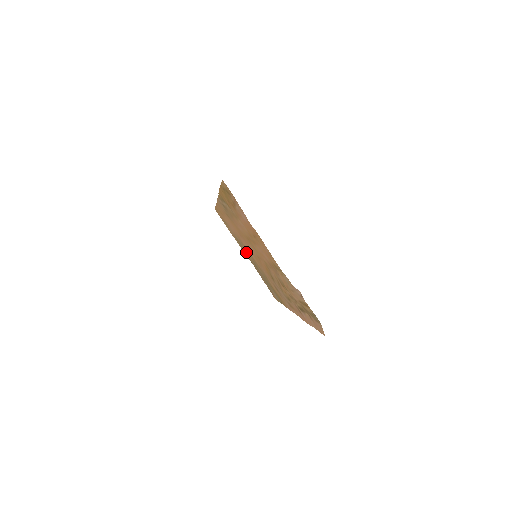
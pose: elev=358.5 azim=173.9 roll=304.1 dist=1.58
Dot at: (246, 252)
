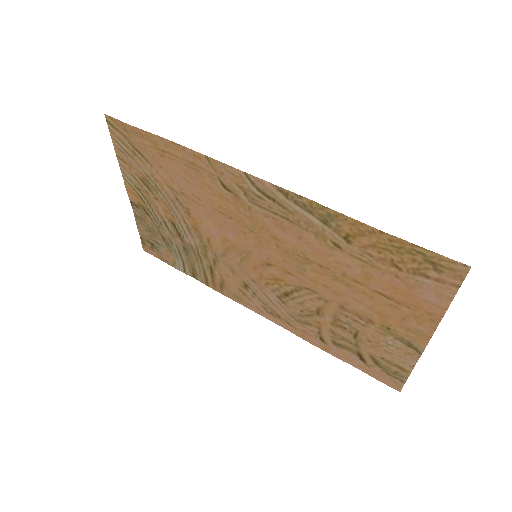
Dot at: (155, 203)
